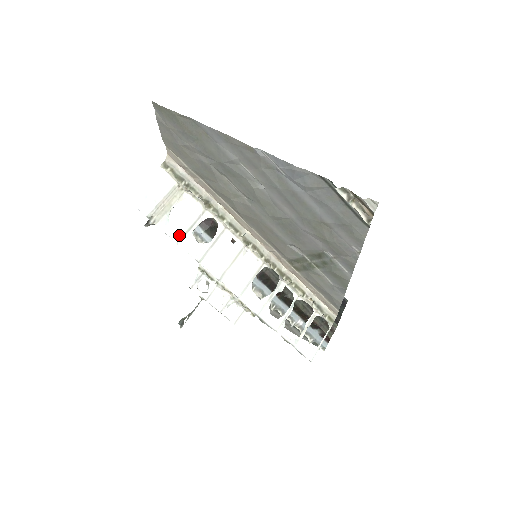
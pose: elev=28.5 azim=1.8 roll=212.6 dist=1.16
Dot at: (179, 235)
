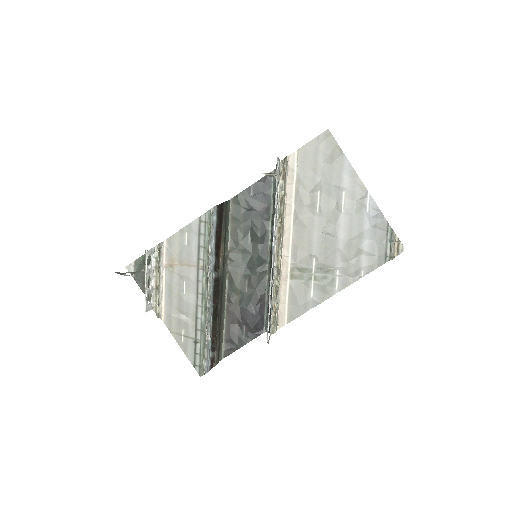
Dot at: occluded
